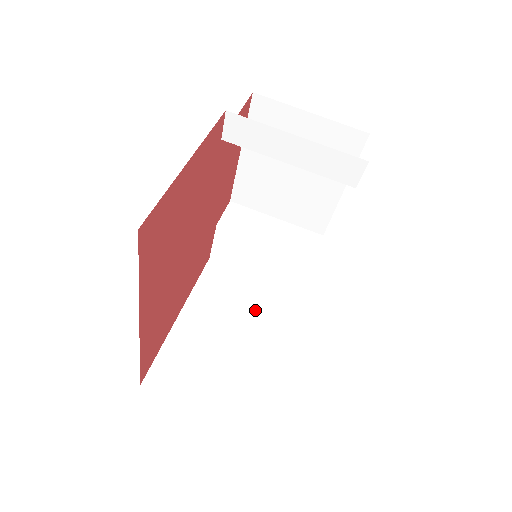
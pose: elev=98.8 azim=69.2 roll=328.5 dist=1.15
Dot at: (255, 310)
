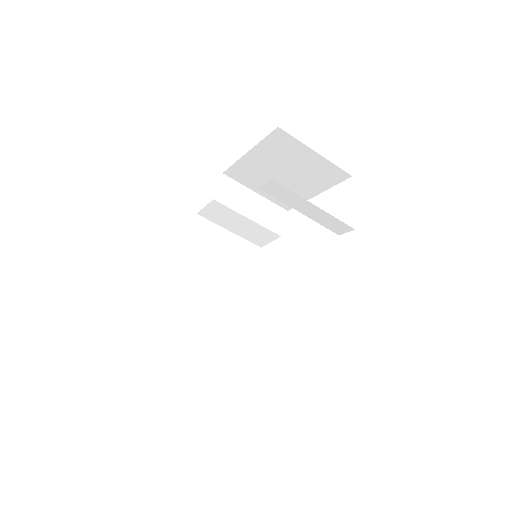
Dot at: (230, 263)
